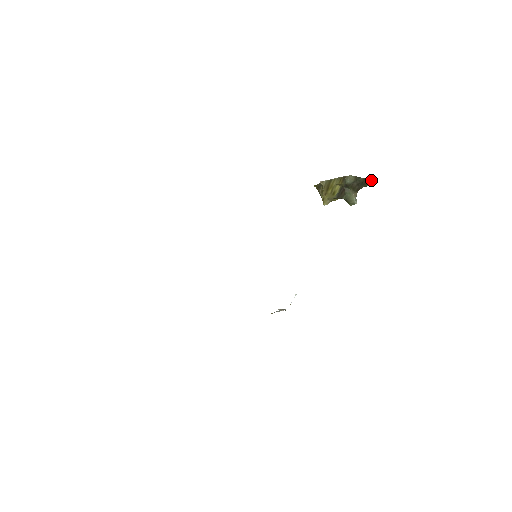
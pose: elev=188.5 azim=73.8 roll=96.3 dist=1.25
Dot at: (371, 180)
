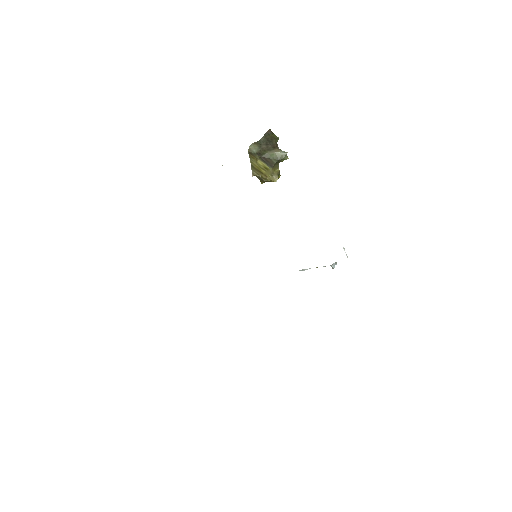
Dot at: (271, 132)
